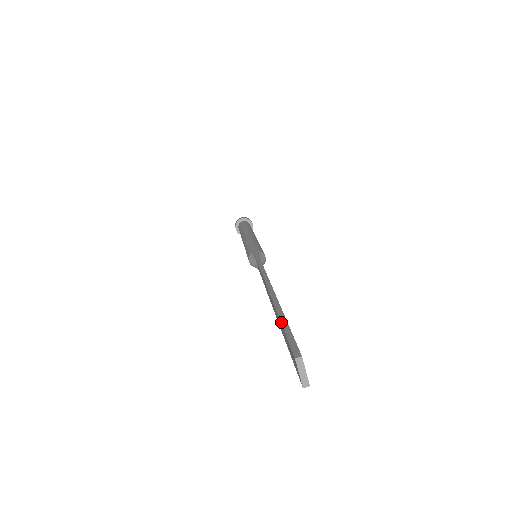
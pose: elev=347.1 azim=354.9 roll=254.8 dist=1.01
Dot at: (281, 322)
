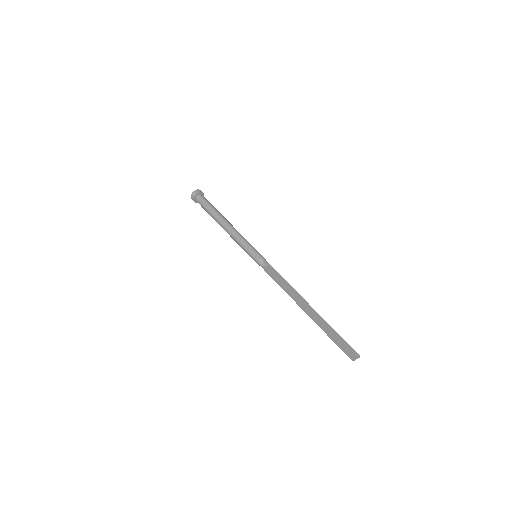
Dot at: (332, 340)
